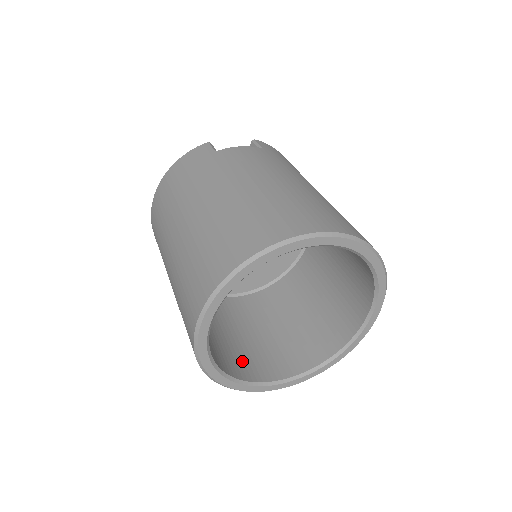
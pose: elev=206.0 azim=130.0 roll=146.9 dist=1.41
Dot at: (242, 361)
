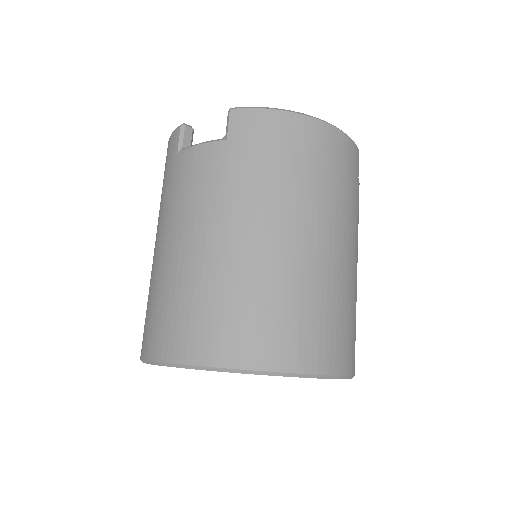
Dot at: occluded
